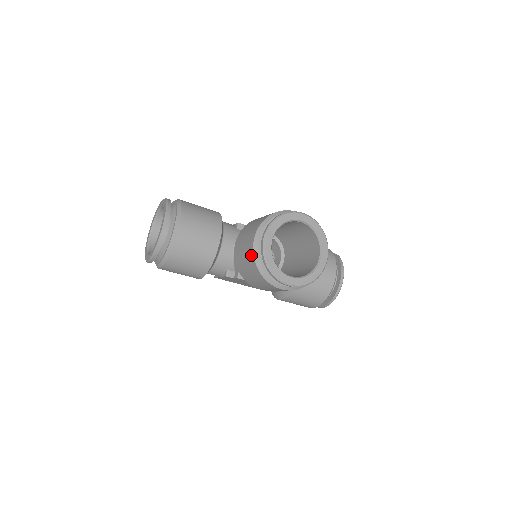
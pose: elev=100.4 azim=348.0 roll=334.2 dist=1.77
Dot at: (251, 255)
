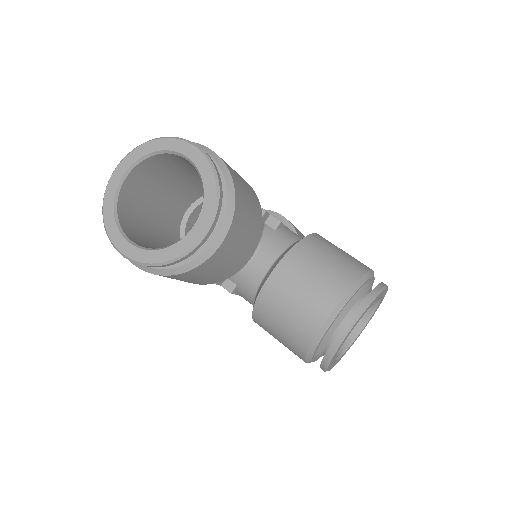
Dot at: (311, 329)
